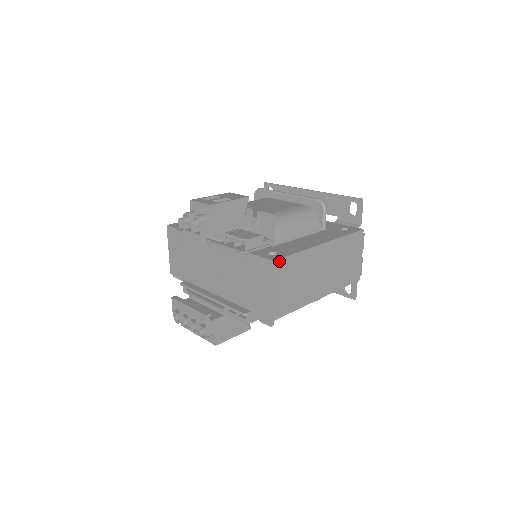
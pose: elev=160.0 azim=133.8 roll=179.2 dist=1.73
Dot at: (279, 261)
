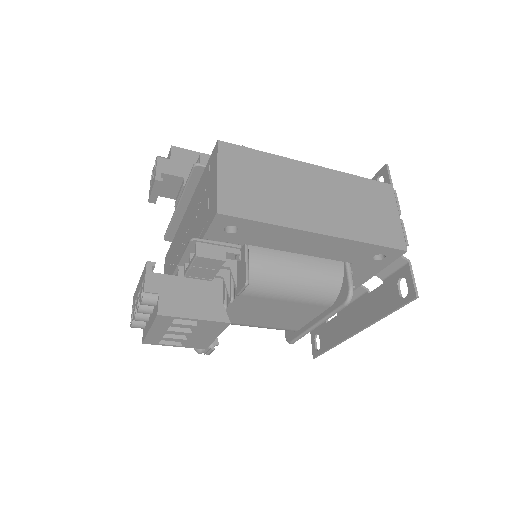
Dot at: (229, 146)
